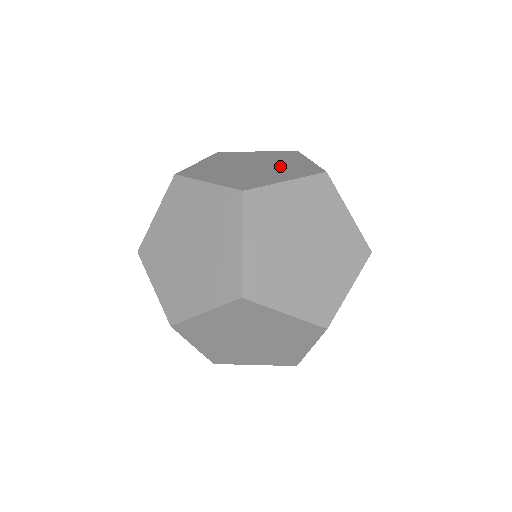
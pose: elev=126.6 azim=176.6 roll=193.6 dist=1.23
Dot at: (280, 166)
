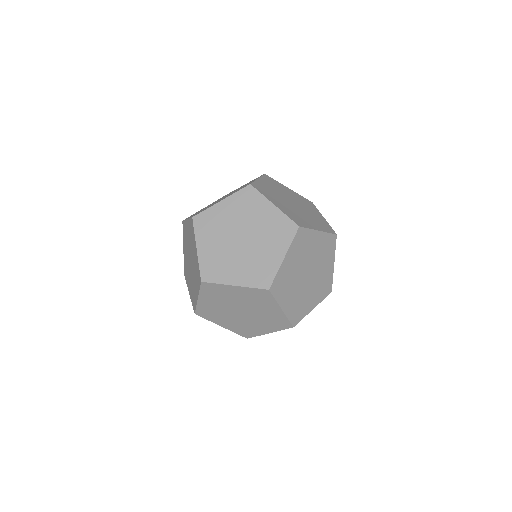
Dot at: (237, 189)
